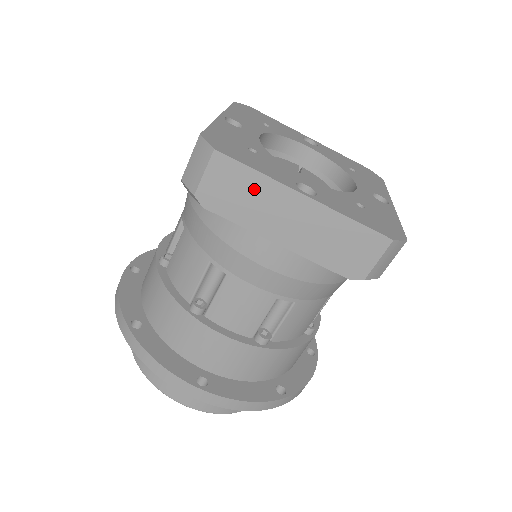
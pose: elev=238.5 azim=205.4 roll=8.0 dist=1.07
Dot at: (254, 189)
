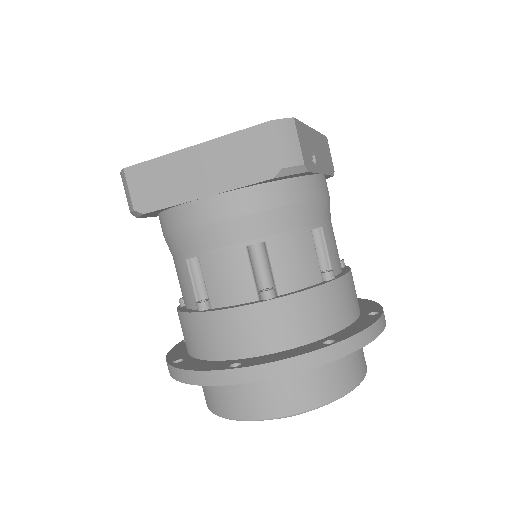
Dot at: (161, 172)
